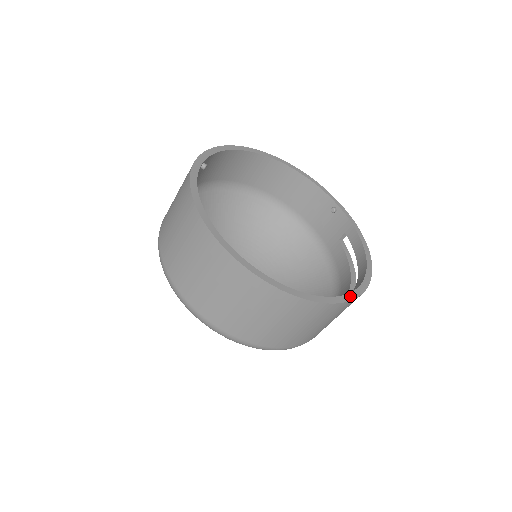
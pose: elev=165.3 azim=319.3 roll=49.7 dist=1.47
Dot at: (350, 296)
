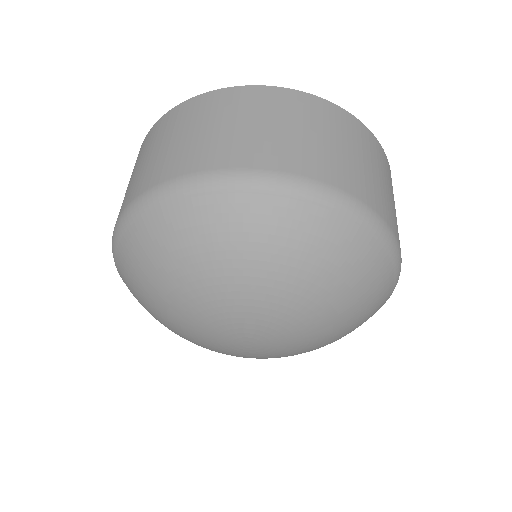
Dot at: occluded
